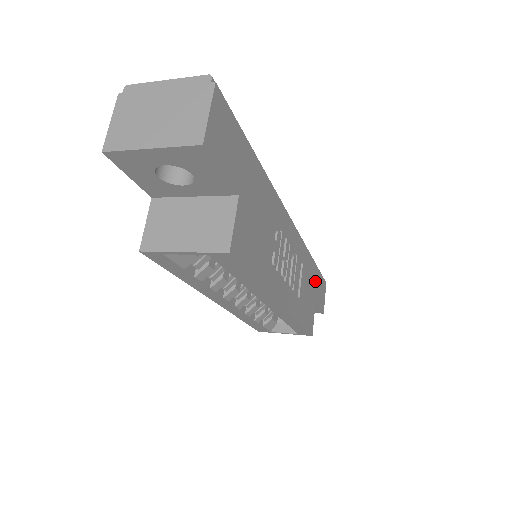
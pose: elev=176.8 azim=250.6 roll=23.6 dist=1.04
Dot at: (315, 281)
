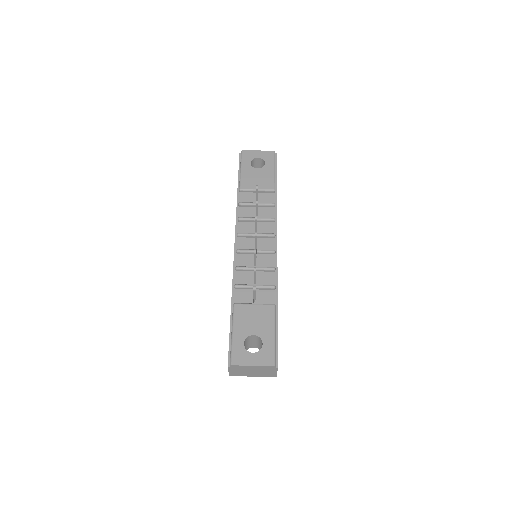
Dot at: occluded
